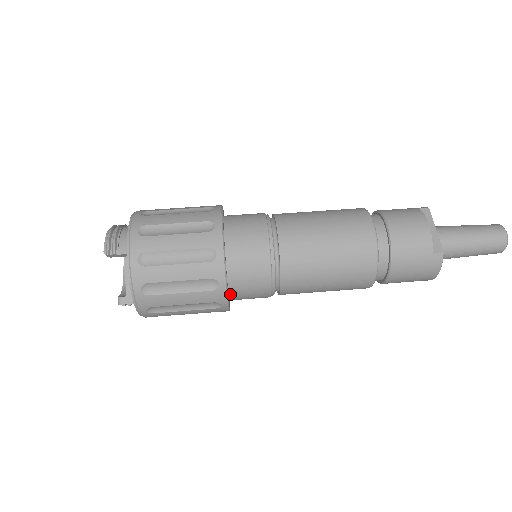
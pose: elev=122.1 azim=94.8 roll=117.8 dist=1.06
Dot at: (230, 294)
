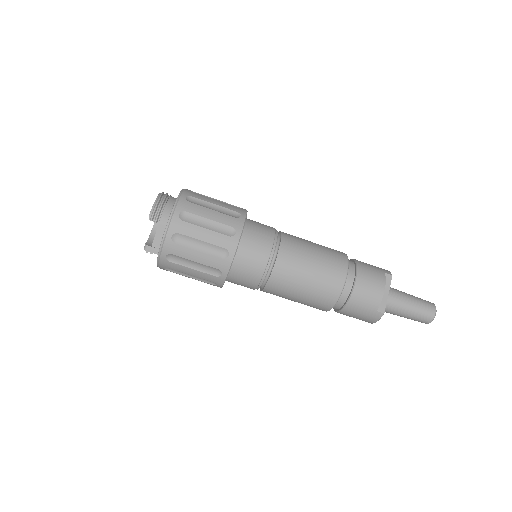
Dot at: (226, 279)
